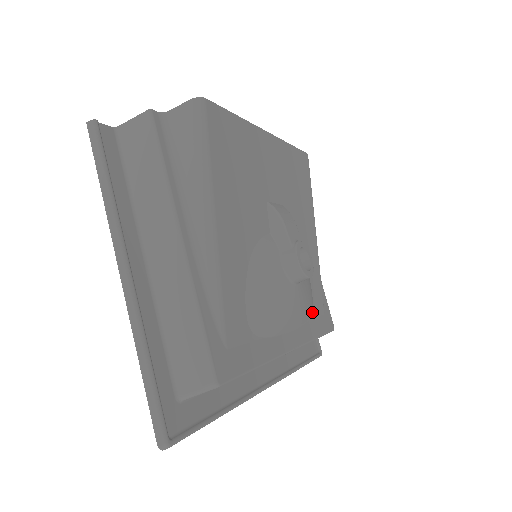
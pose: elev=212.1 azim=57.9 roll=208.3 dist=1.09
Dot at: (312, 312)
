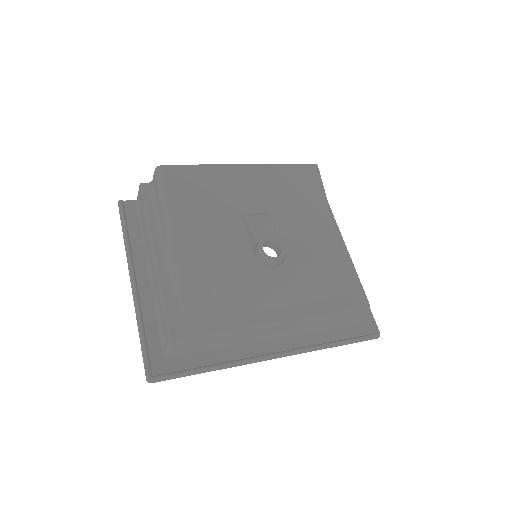
Dot at: (325, 293)
